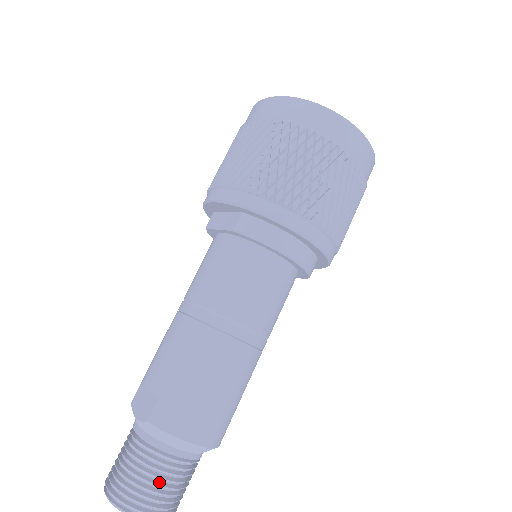
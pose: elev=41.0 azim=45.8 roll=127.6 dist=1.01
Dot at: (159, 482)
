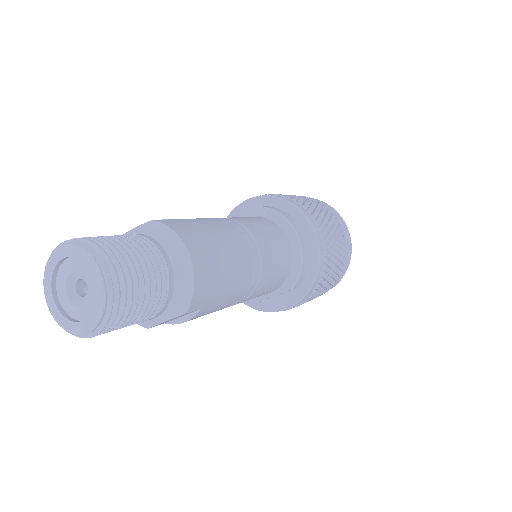
Dot at: (135, 256)
